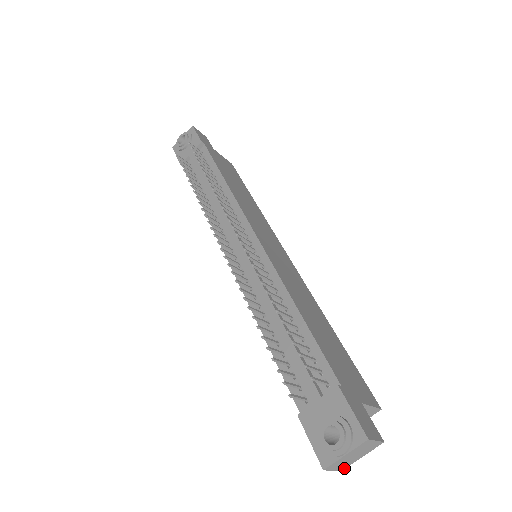
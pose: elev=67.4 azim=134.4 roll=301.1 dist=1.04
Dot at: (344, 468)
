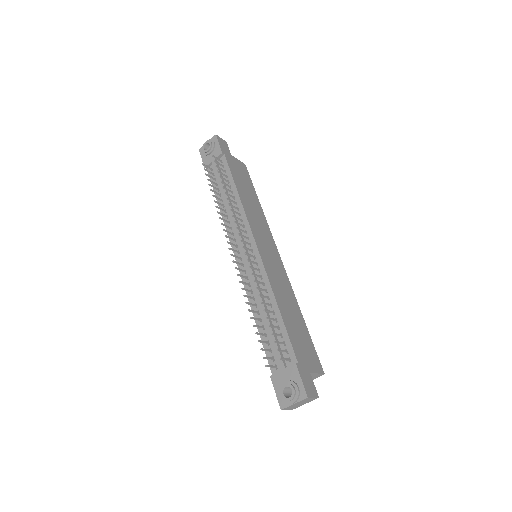
Dot at: (294, 408)
